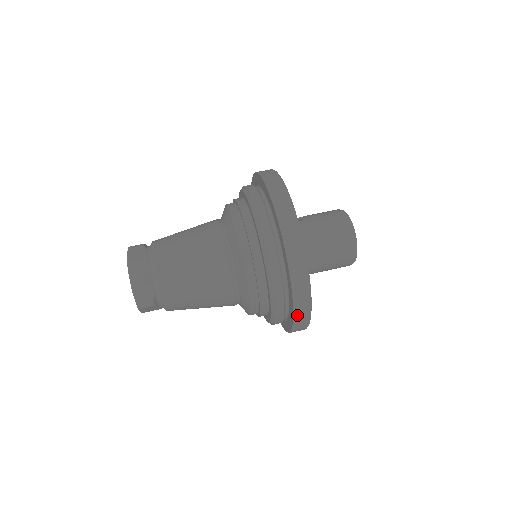
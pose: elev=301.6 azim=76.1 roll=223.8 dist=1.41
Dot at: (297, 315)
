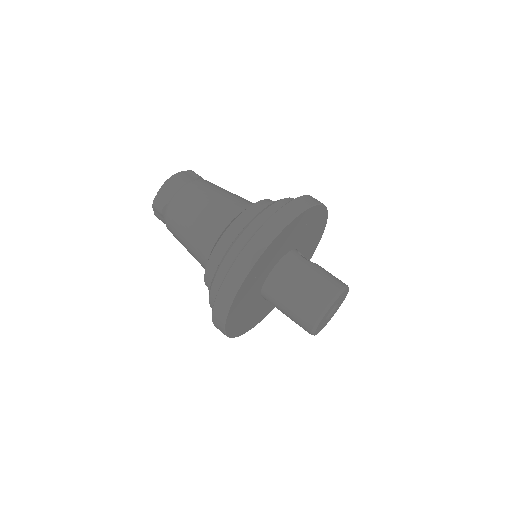
Dot at: (218, 301)
